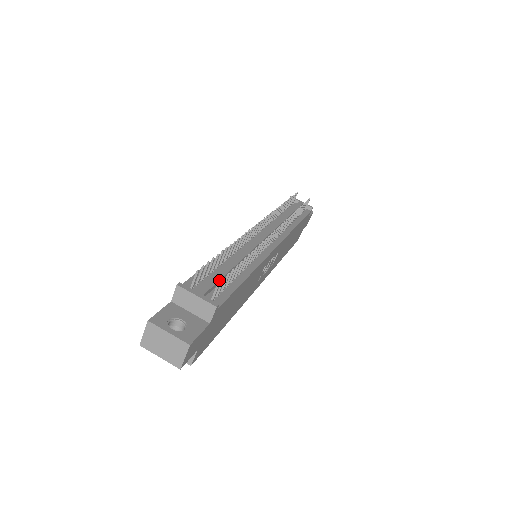
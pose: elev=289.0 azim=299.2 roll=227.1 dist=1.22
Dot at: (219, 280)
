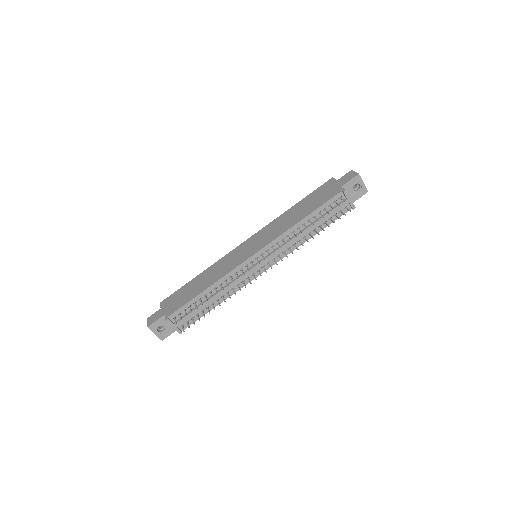
Dot at: (193, 315)
